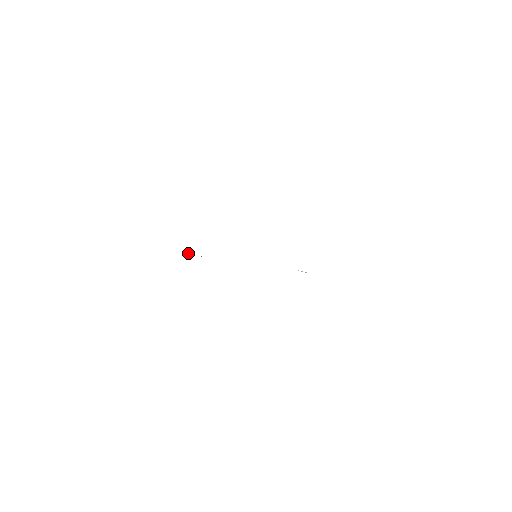
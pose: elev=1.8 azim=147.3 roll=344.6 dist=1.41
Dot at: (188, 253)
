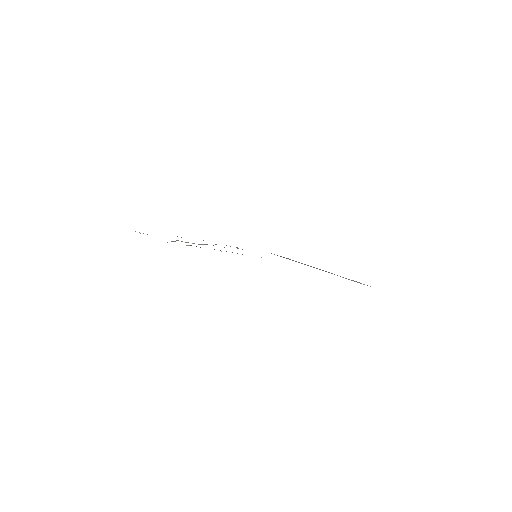
Dot at: occluded
